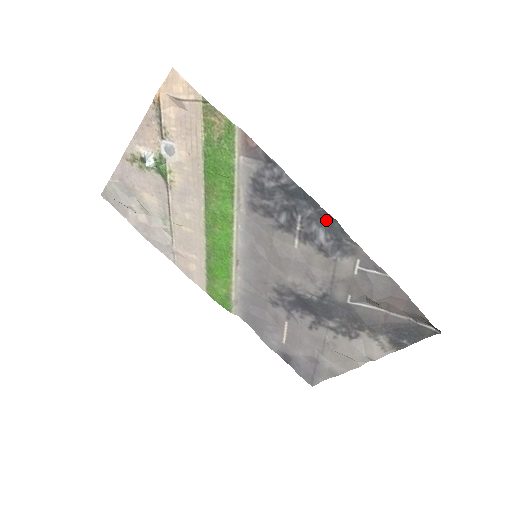
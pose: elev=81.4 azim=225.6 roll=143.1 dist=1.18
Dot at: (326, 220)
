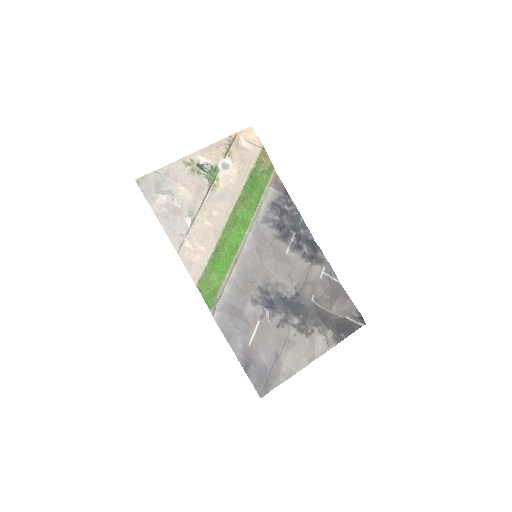
Dot at: (308, 240)
